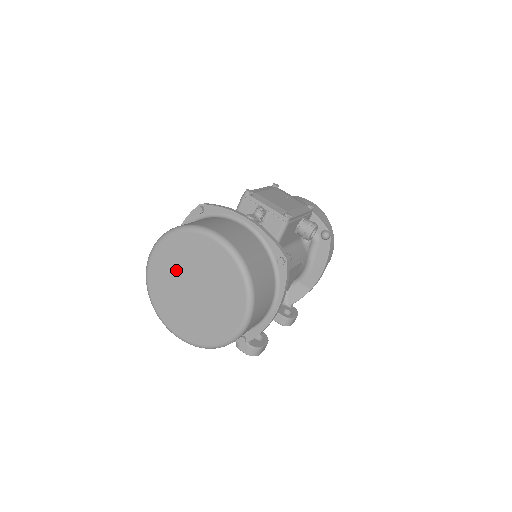
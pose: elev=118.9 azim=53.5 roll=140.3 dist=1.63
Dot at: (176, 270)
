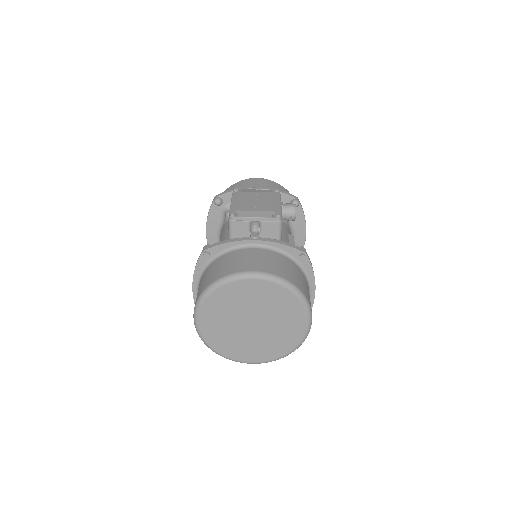
Dot at: (228, 318)
